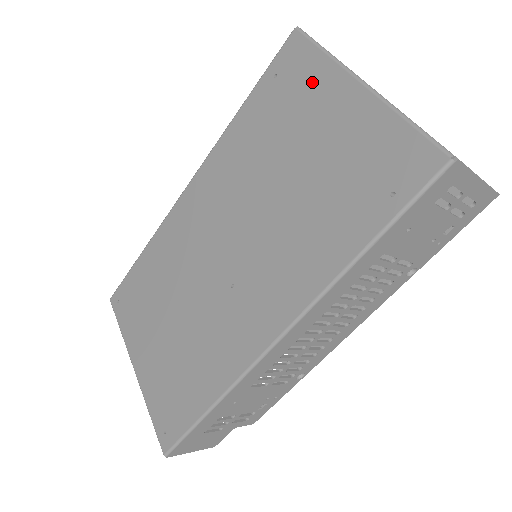
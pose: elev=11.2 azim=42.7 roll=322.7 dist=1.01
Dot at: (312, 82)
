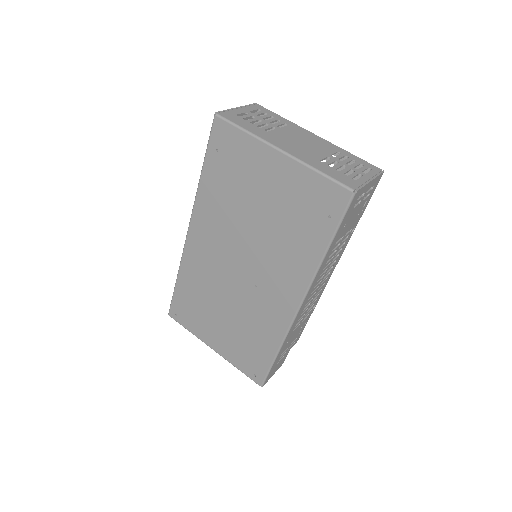
Dot at: (247, 153)
